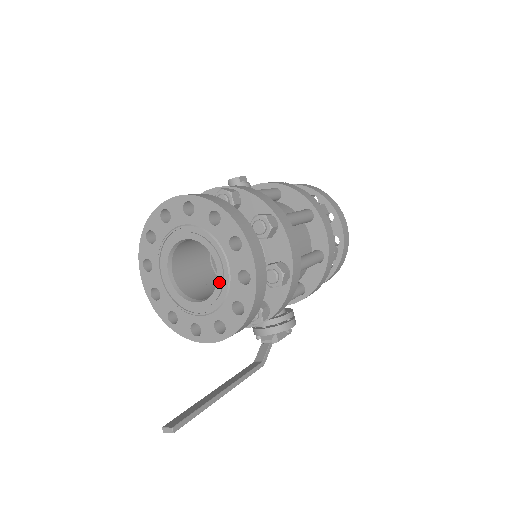
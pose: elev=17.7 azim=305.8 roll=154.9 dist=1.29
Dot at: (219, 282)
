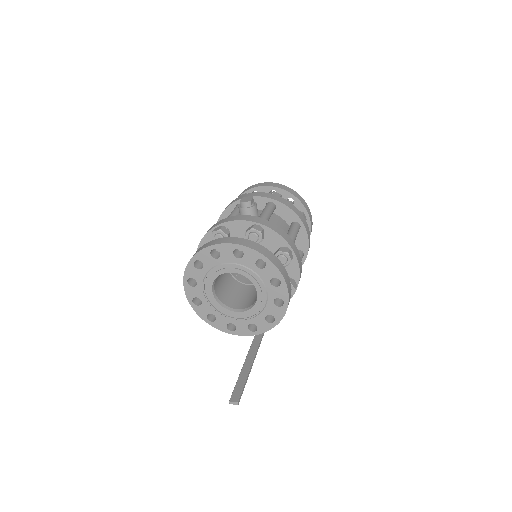
Dot at: (258, 303)
